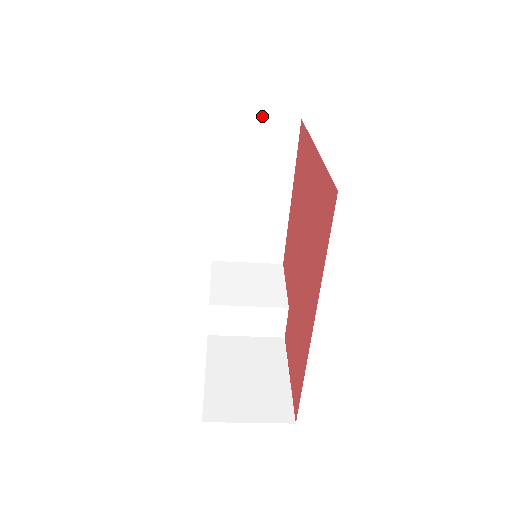
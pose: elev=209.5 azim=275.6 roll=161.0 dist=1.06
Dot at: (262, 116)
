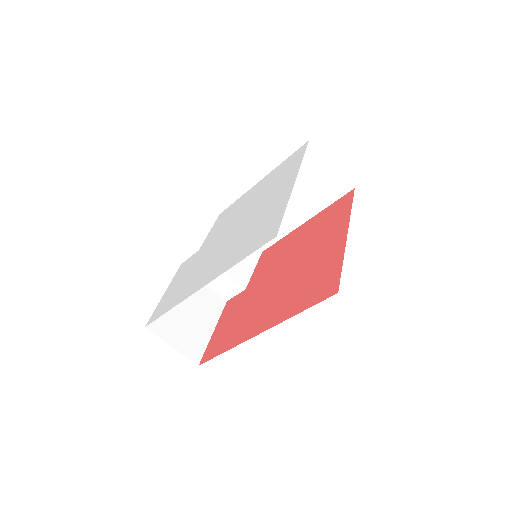
Dot at: occluded
